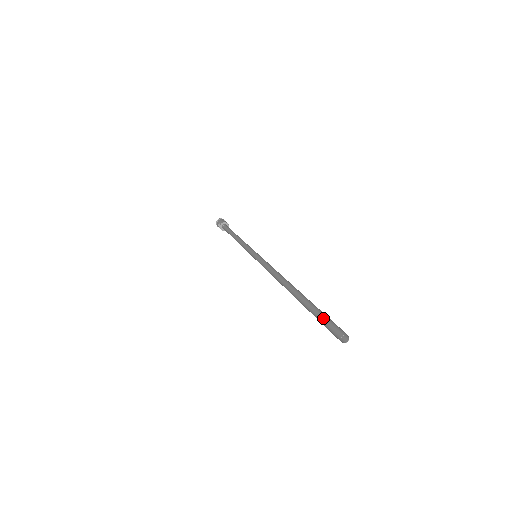
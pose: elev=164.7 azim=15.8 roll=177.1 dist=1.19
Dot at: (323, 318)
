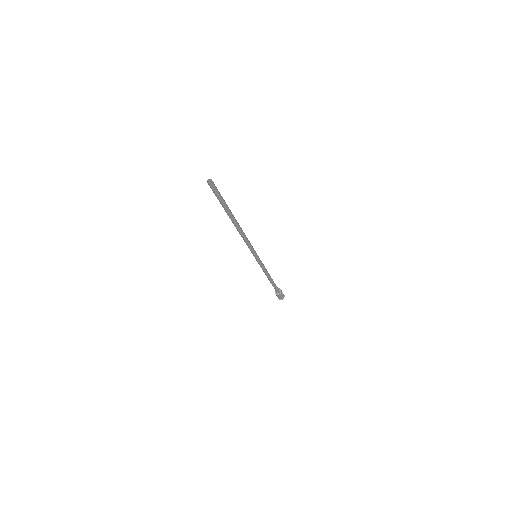
Dot at: occluded
